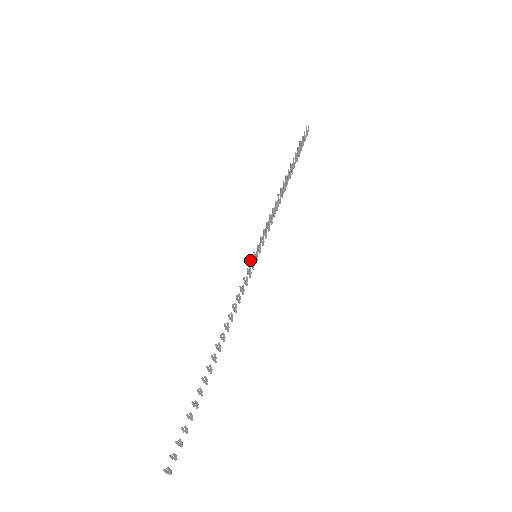
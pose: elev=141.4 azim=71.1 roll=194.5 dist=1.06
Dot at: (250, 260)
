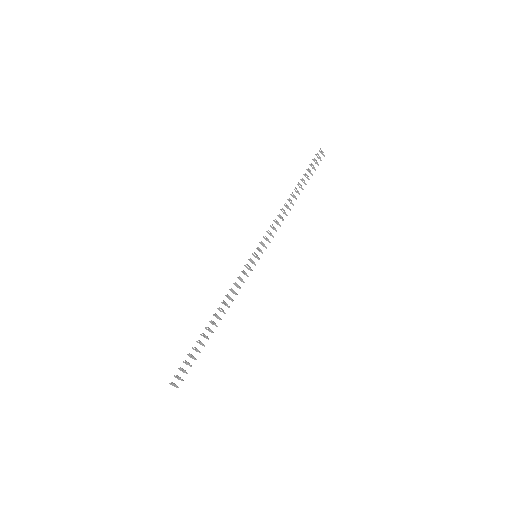
Dot at: (248, 259)
